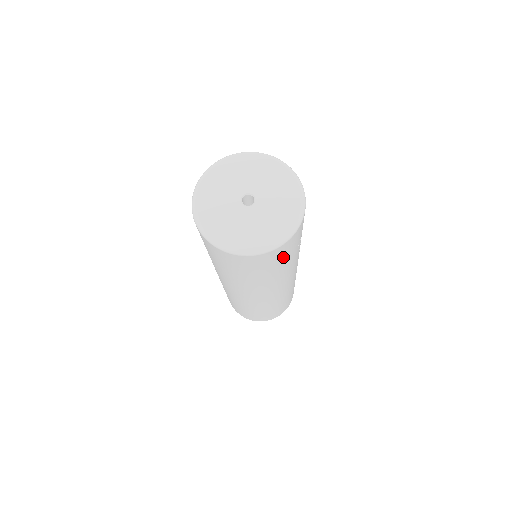
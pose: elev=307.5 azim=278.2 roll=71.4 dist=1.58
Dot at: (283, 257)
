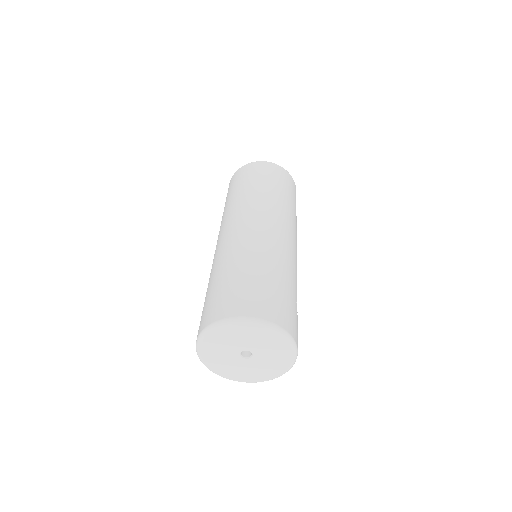
Dot at: occluded
